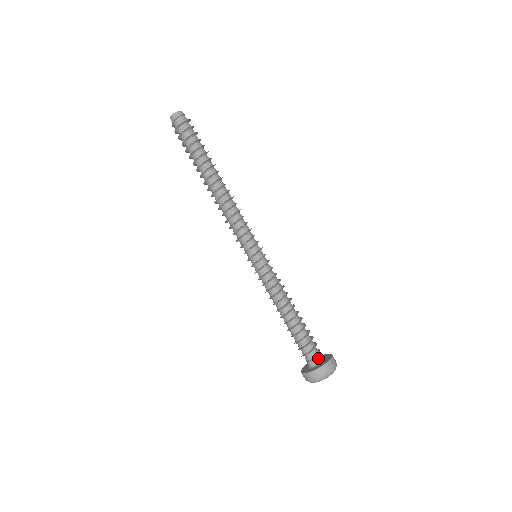
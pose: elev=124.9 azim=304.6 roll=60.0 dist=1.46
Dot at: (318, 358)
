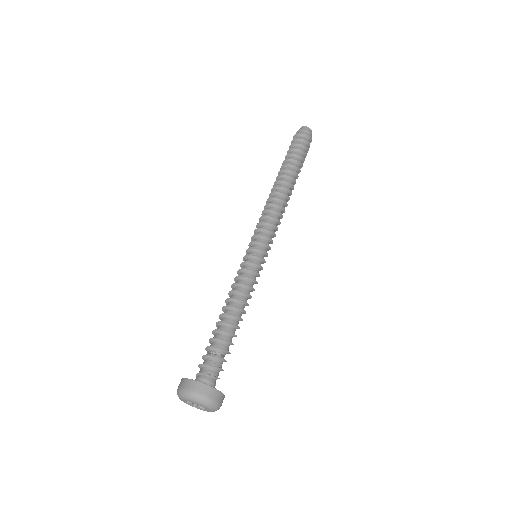
Dot at: (205, 378)
